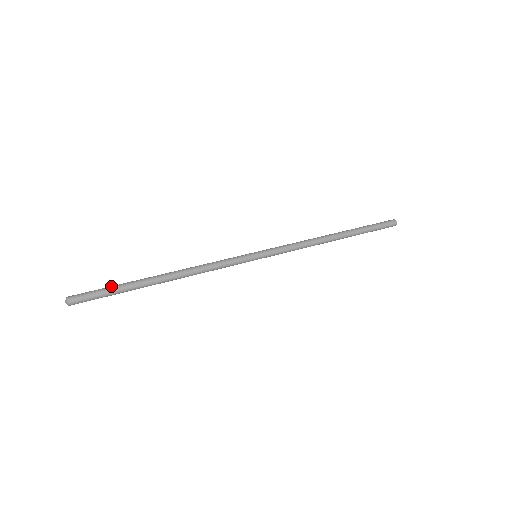
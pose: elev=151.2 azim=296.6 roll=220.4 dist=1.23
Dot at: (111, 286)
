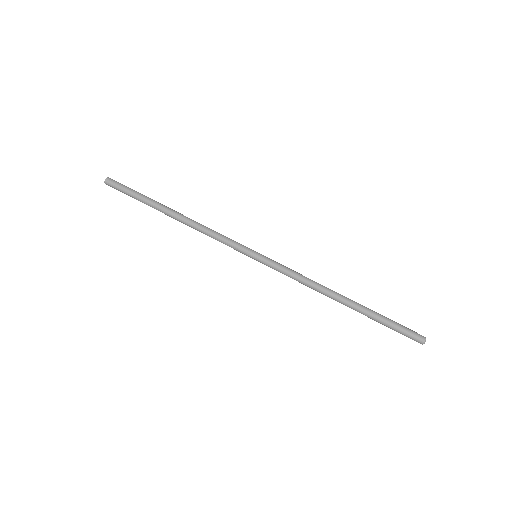
Dot at: (138, 192)
